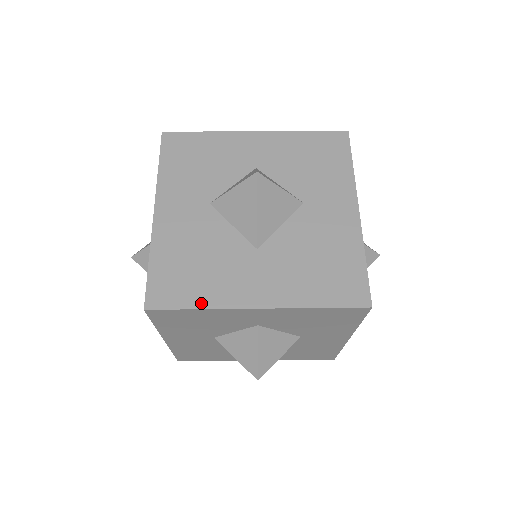
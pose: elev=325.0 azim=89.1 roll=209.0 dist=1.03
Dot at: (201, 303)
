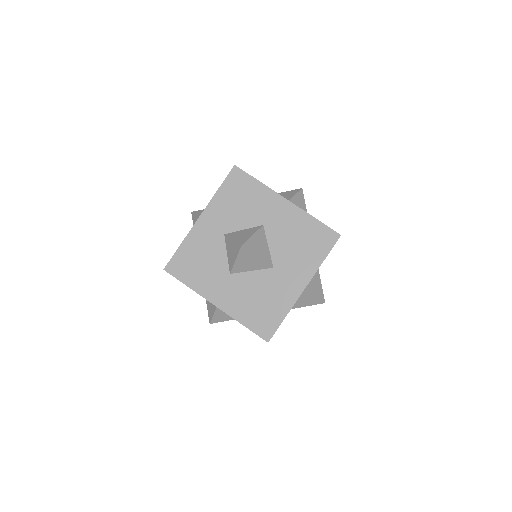
Dot at: (283, 314)
